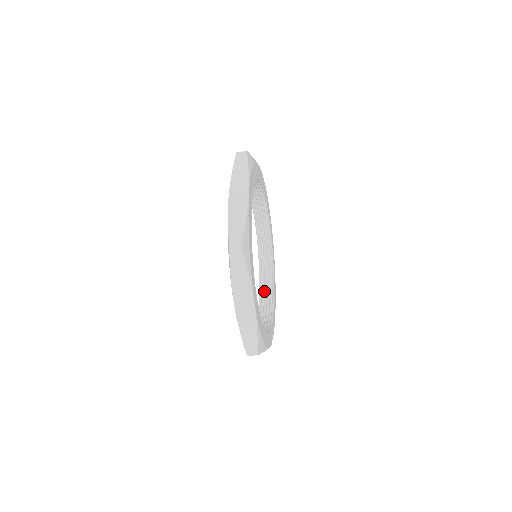
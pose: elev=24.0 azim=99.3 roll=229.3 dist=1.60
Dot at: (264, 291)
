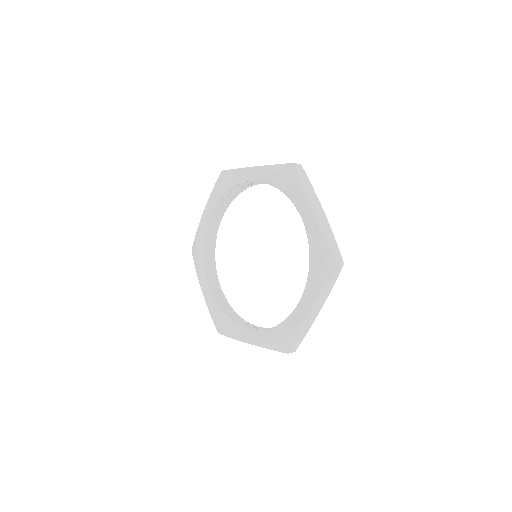
Dot at: (212, 283)
